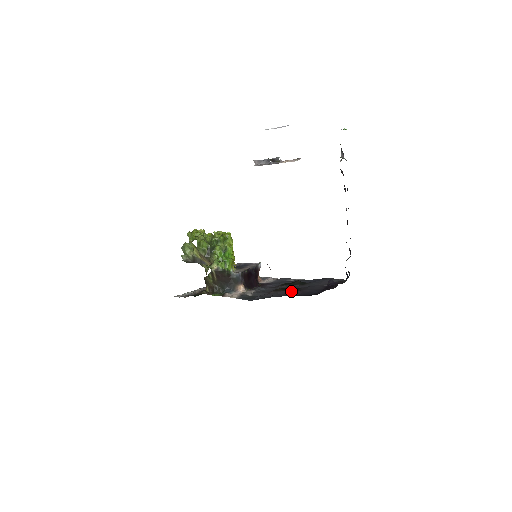
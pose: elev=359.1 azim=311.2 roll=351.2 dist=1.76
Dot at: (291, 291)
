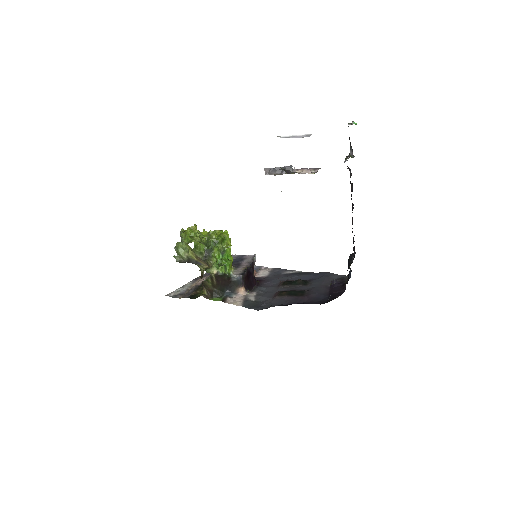
Dot at: (297, 297)
